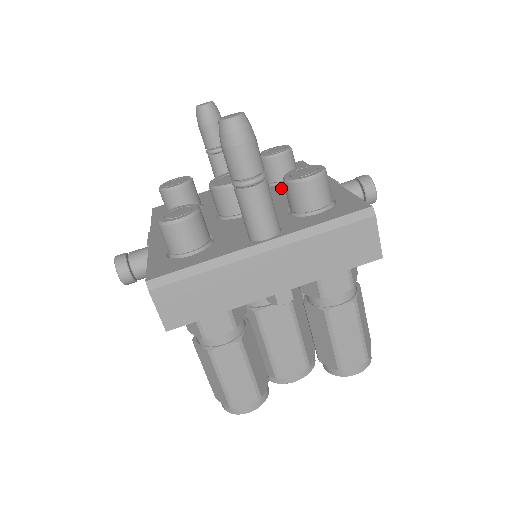
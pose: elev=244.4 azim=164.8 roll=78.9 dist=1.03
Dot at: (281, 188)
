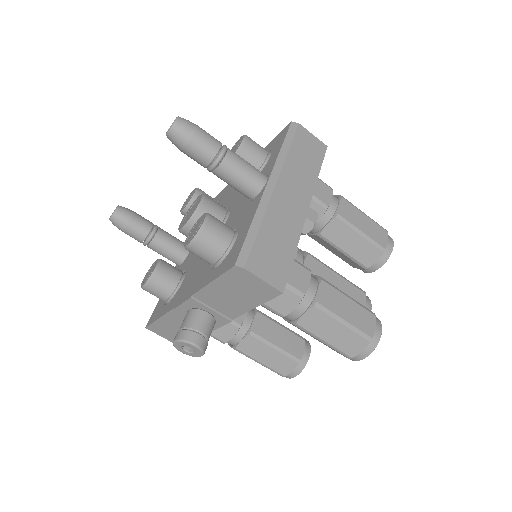
Dot at: occluded
